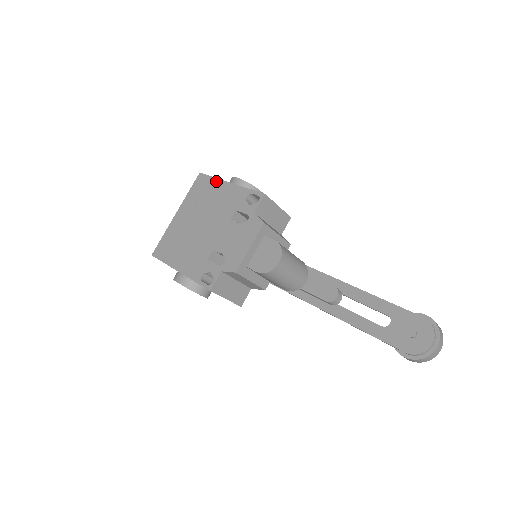
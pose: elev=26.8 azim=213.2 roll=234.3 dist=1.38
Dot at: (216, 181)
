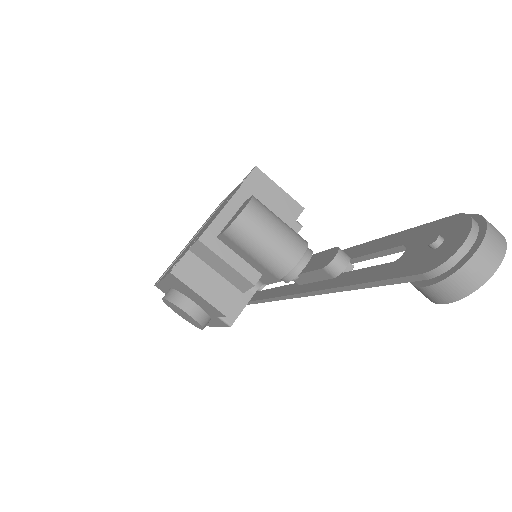
Dot at: occluded
